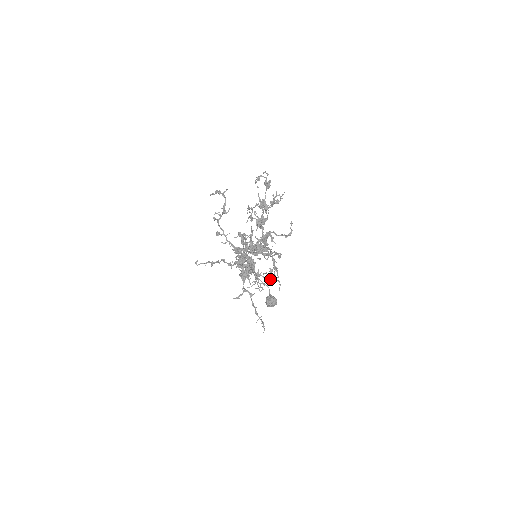
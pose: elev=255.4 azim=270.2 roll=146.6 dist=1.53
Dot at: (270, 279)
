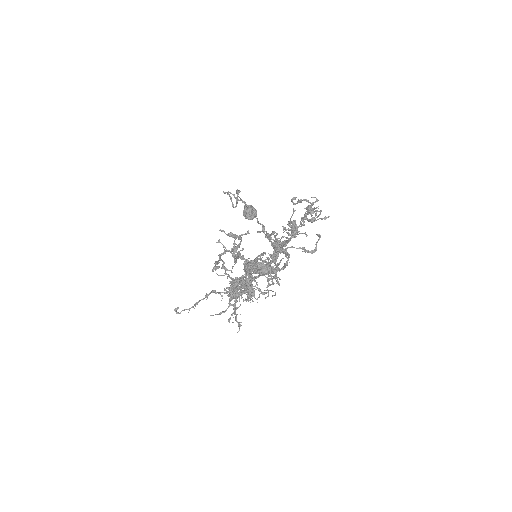
Dot at: (265, 290)
